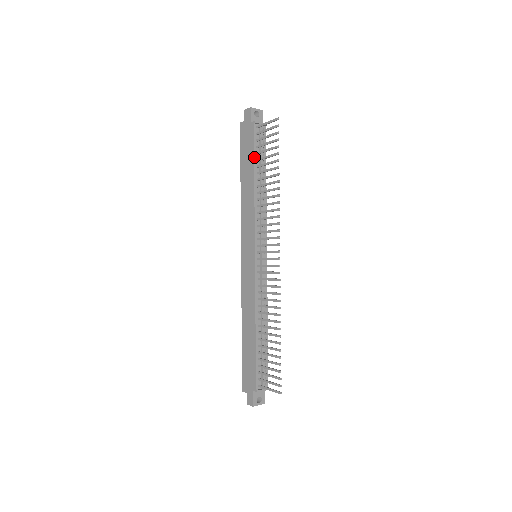
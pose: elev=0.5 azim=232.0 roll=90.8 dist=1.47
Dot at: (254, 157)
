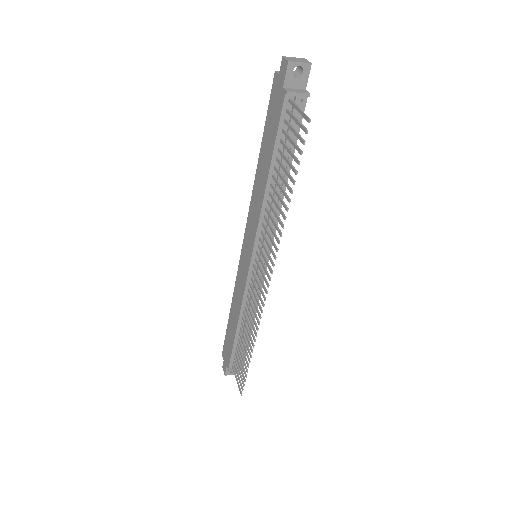
Dot at: (275, 145)
